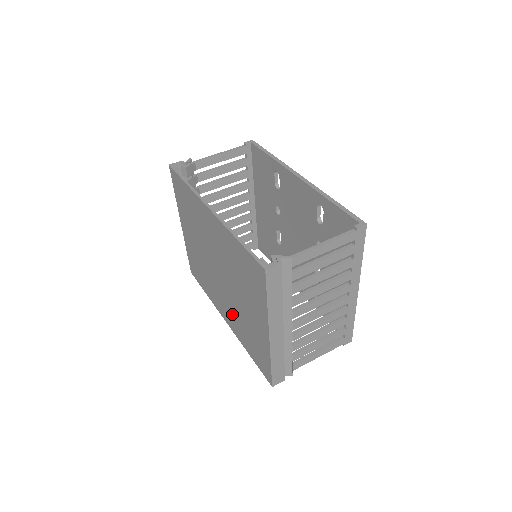
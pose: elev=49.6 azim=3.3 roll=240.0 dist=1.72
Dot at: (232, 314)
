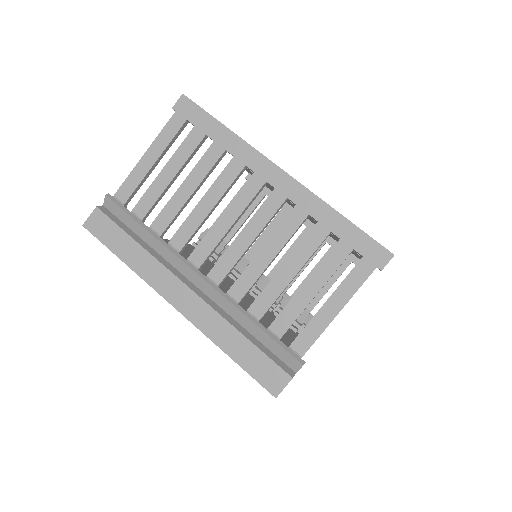
Dot at: occluded
